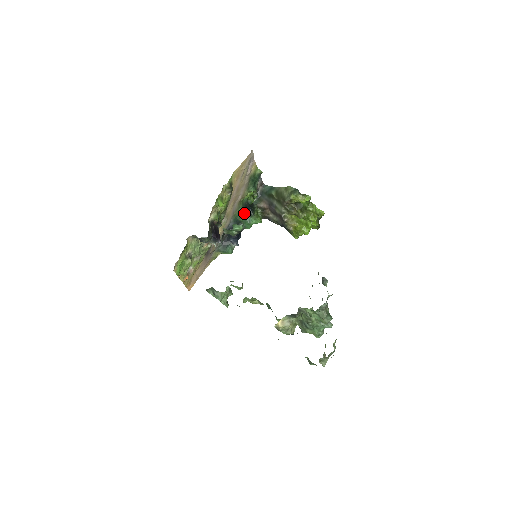
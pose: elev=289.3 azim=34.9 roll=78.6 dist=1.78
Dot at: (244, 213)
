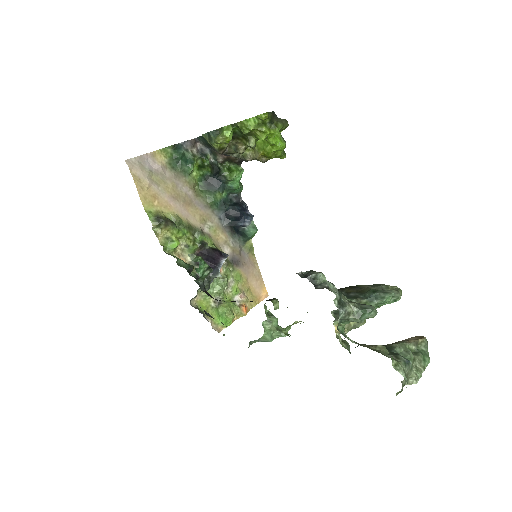
Dot at: (216, 191)
